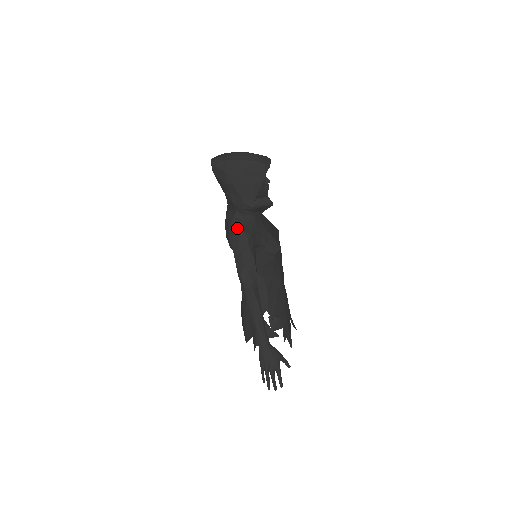
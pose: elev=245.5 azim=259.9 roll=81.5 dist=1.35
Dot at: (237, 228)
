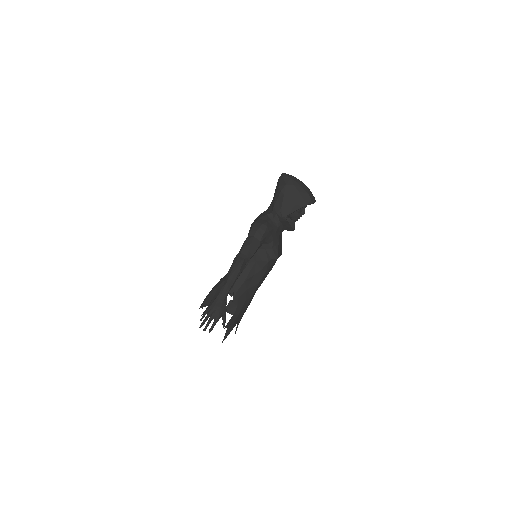
Dot at: (264, 221)
